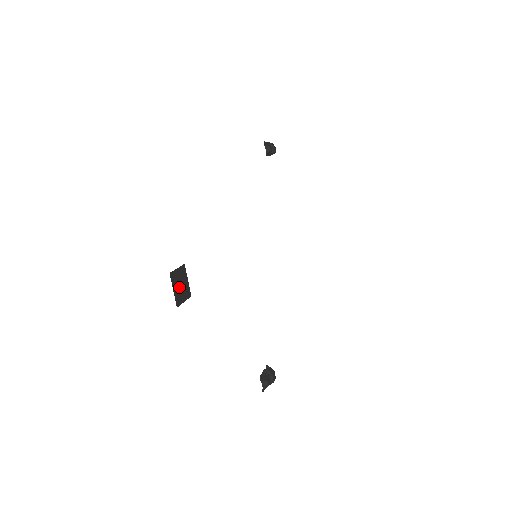
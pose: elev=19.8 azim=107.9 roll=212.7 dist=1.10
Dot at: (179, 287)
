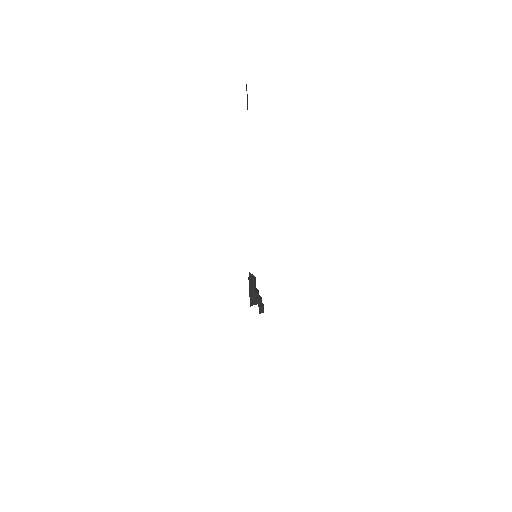
Dot at: occluded
